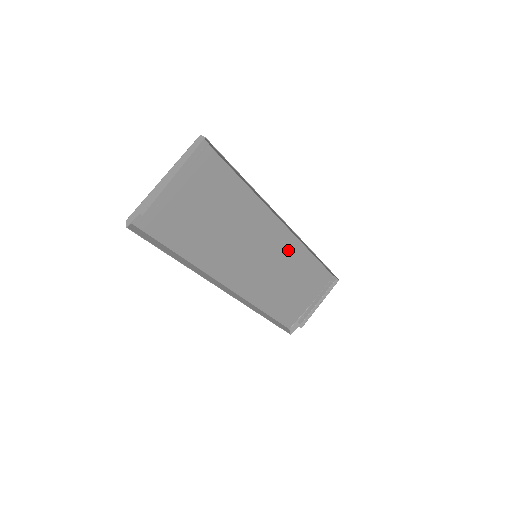
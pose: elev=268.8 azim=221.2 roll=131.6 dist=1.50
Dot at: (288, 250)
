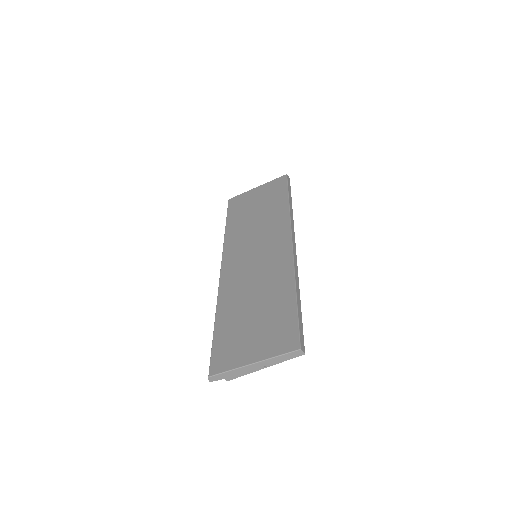
Dot at: (277, 227)
